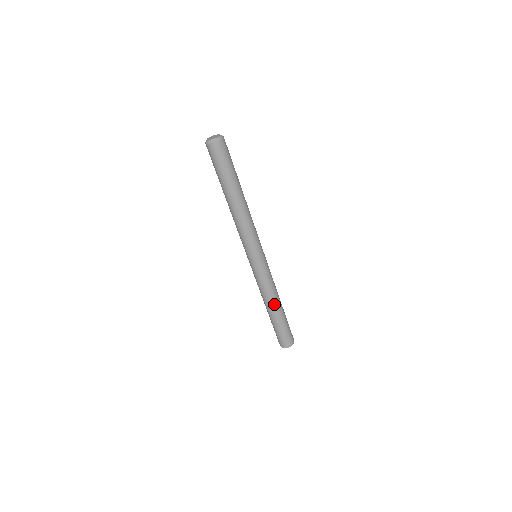
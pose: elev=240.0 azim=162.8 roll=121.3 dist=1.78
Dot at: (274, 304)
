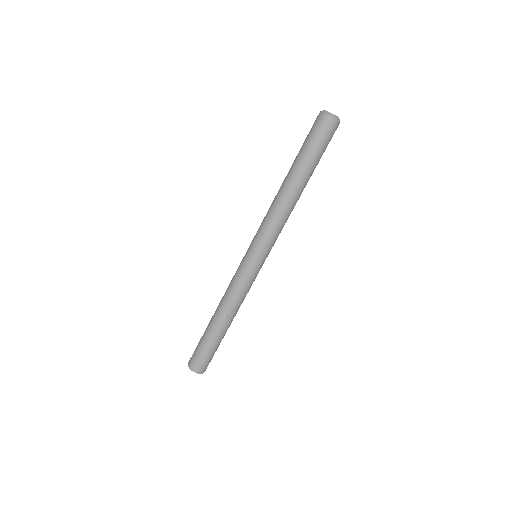
Dot at: (230, 317)
